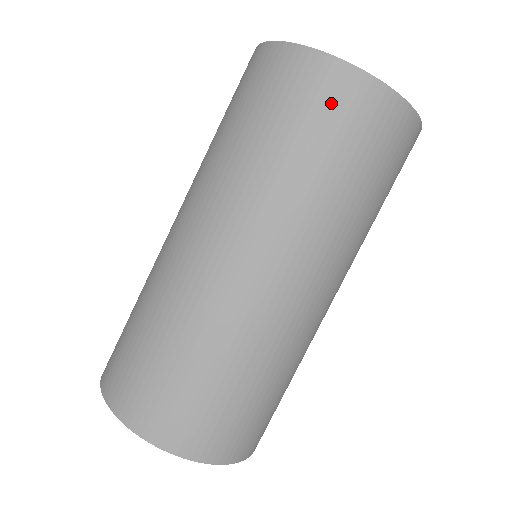
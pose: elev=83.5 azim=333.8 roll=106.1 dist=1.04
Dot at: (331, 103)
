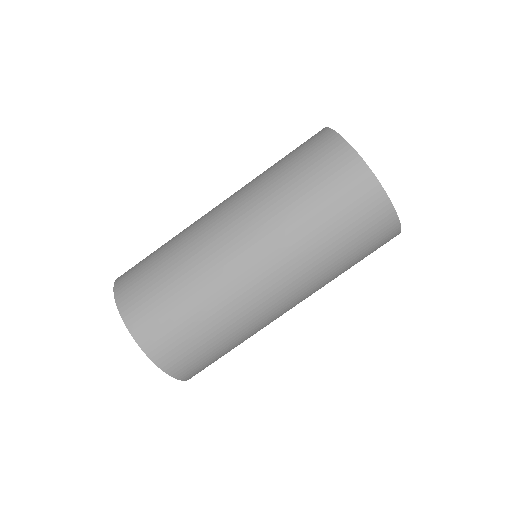
Dot at: (333, 167)
